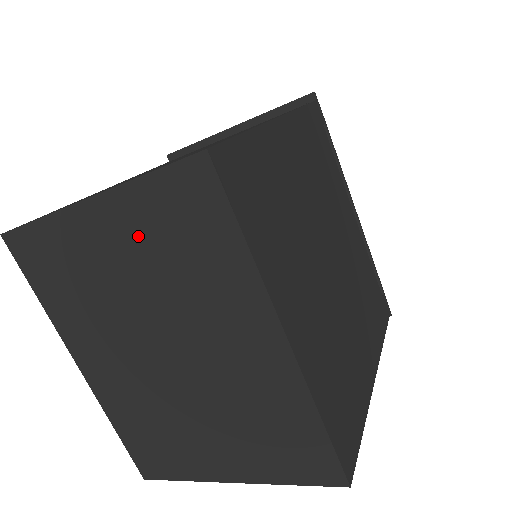
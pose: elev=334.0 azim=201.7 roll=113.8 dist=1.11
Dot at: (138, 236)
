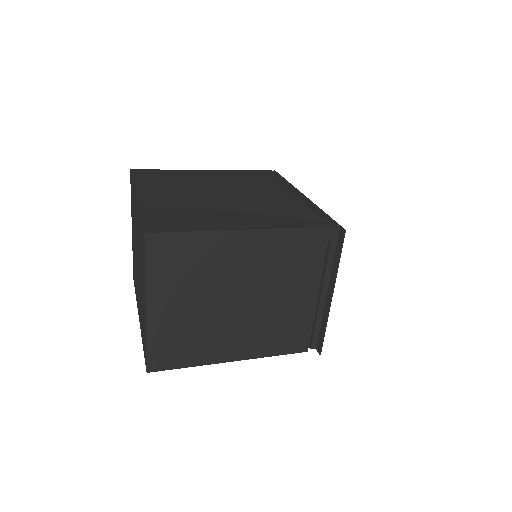
Dot at: occluded
